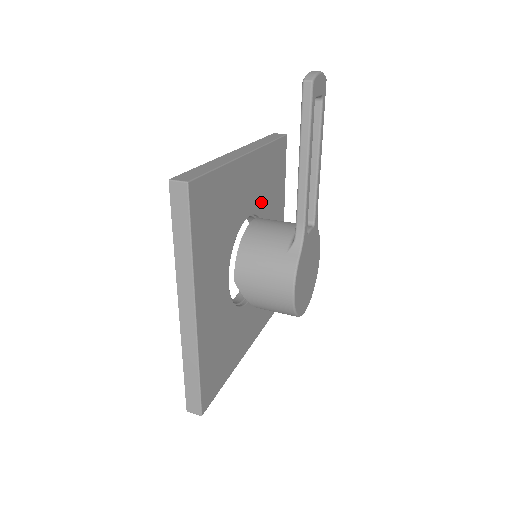
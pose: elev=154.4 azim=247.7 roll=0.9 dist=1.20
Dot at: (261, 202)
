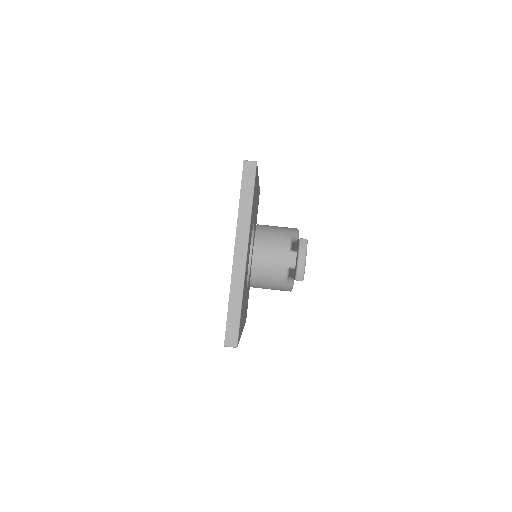
Dot at: occluded
